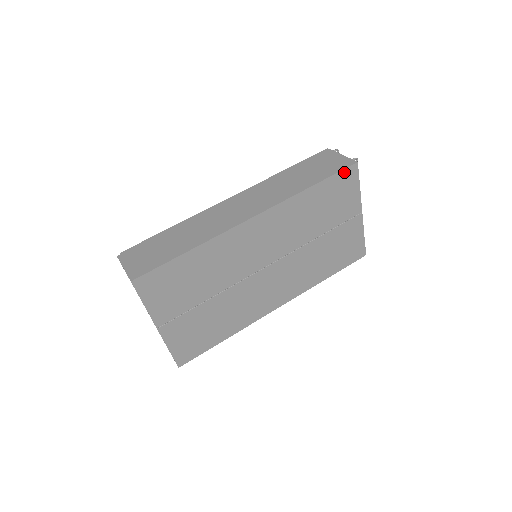
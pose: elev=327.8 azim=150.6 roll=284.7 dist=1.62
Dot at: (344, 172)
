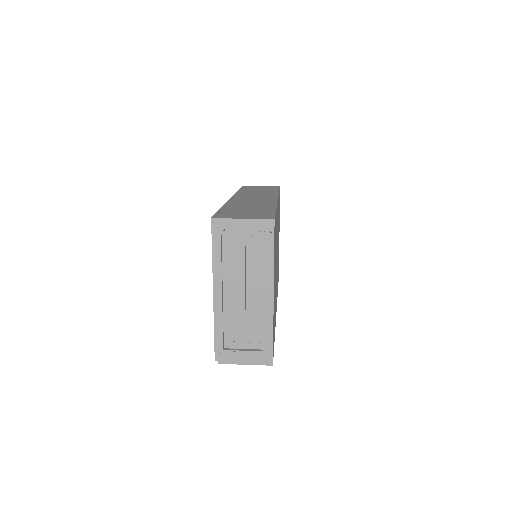
Dot at: occluded
